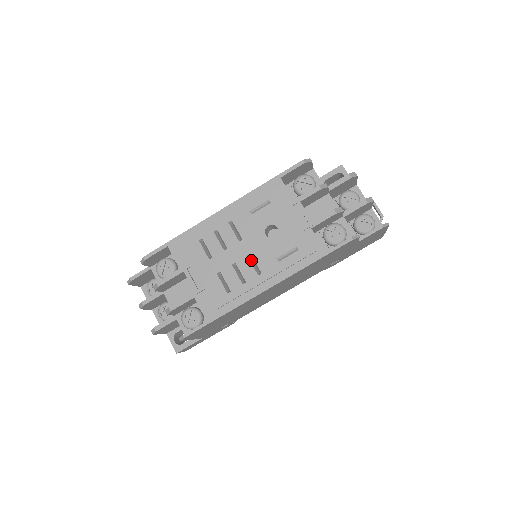
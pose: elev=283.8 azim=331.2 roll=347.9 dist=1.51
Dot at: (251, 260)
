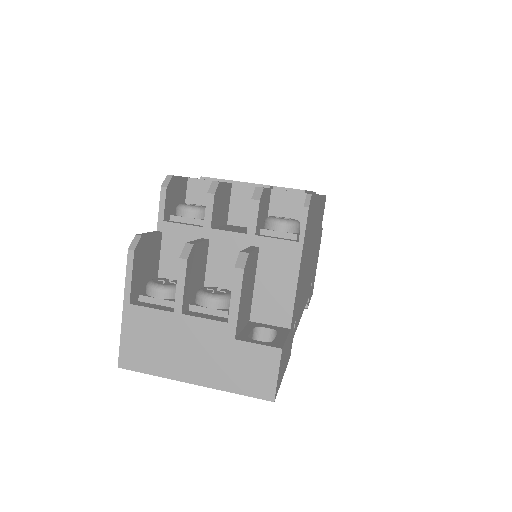
Dot at: occluded
